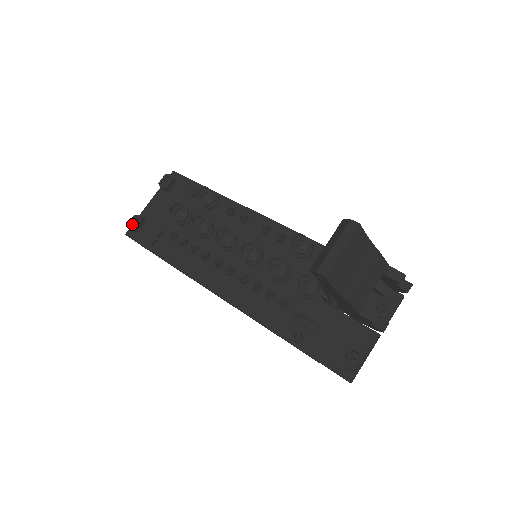
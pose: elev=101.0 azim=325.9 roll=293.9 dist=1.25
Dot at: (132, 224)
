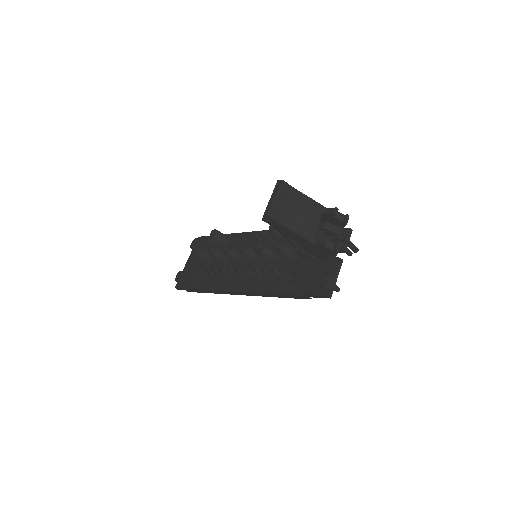
Dot at: (177, 278)
